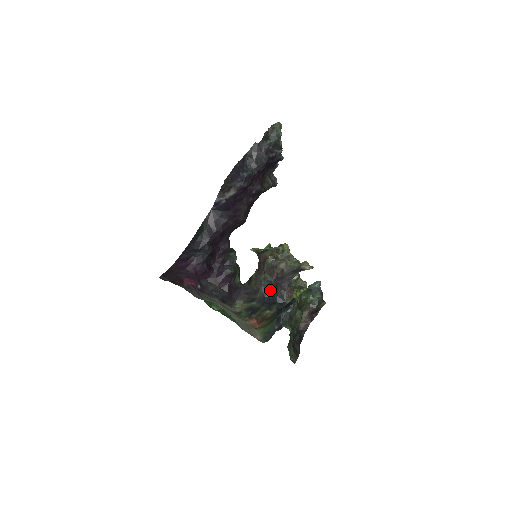
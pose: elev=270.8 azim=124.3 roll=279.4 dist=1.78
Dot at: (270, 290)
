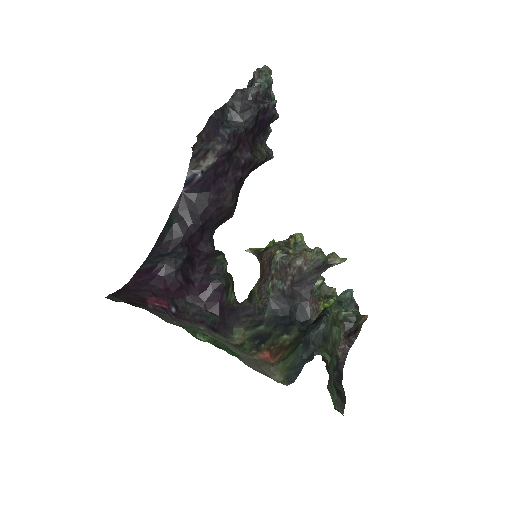
Dot at: (284, 304)
